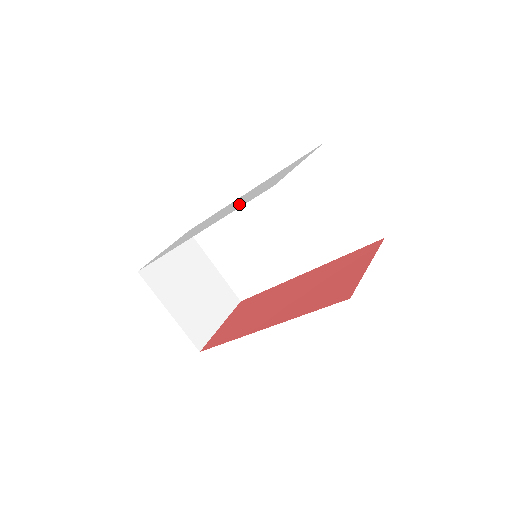
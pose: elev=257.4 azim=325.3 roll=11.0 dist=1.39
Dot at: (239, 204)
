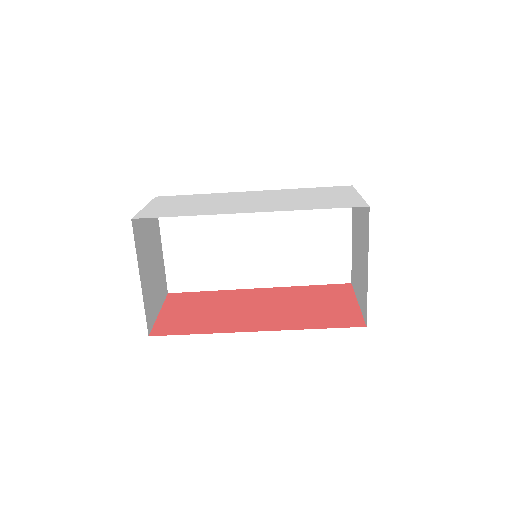
Dot at: (298, 203)
